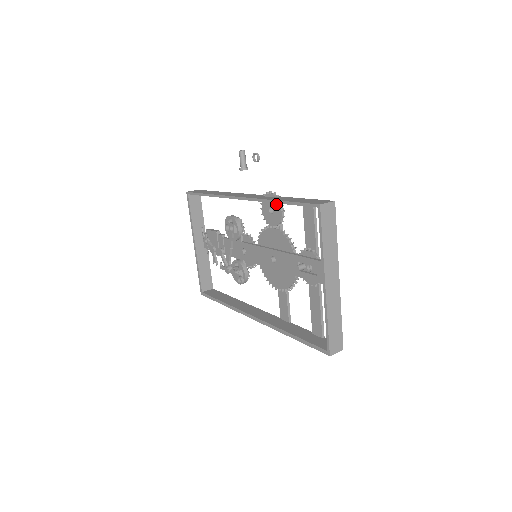
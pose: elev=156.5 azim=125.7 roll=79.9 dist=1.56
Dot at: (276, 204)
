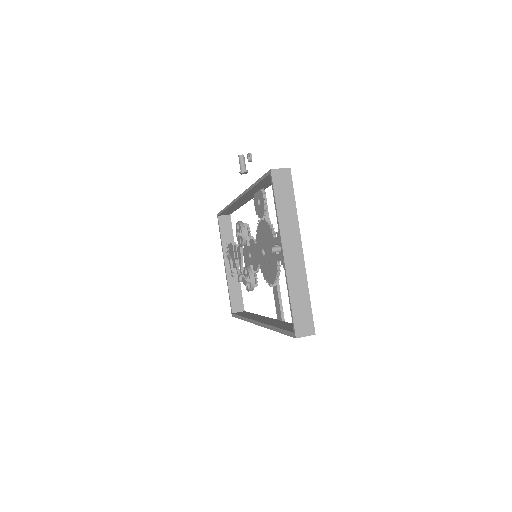
Dot at: (260, 193)
